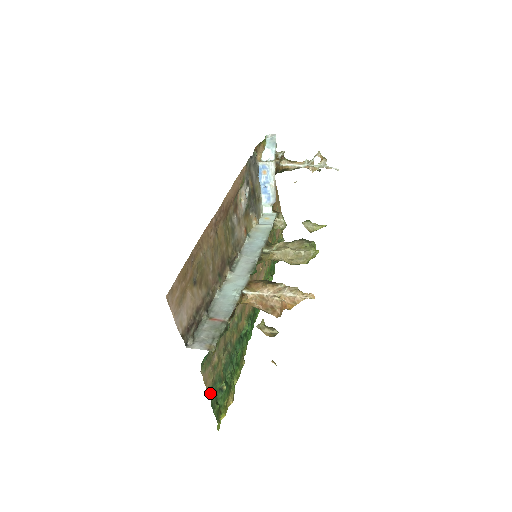
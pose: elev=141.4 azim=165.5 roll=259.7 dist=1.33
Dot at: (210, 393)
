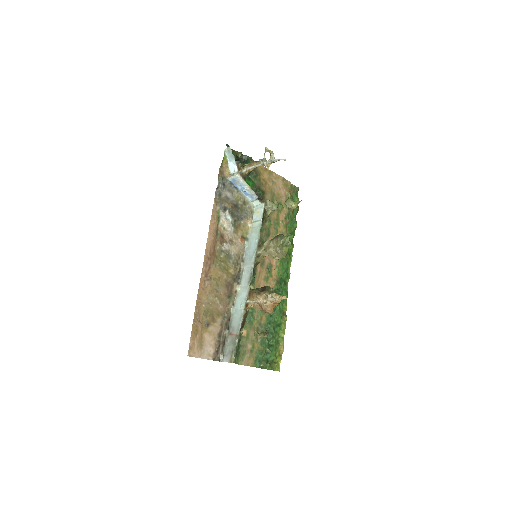
Dot at: (255, 366)
